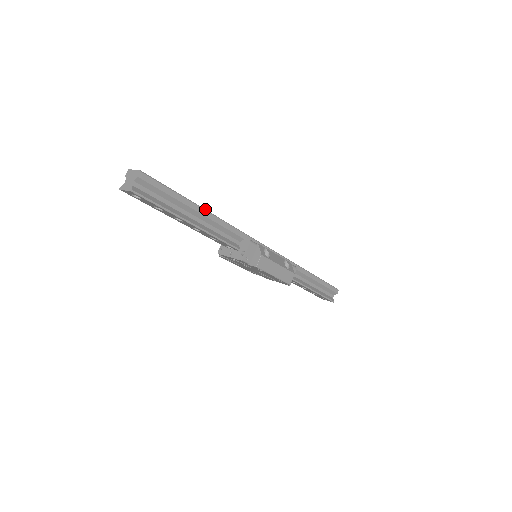
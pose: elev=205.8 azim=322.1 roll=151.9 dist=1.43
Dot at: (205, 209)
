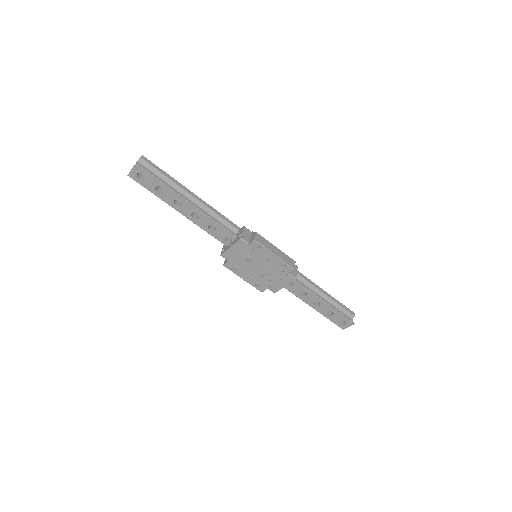
Dot at: occluded
